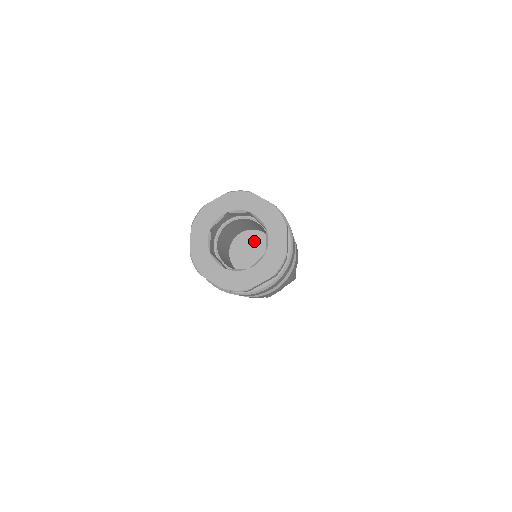
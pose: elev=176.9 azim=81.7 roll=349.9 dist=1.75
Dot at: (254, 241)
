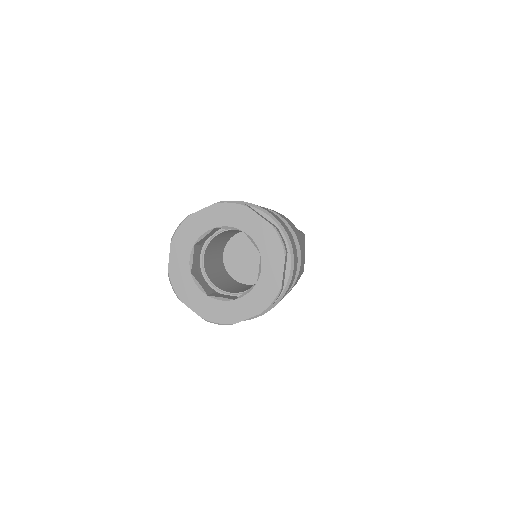
Dot at: (253, 244)
